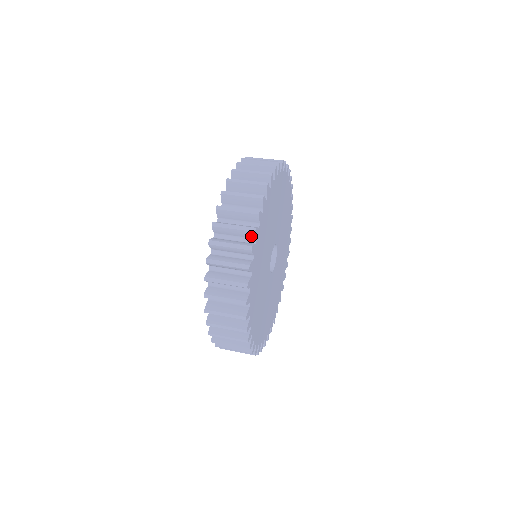
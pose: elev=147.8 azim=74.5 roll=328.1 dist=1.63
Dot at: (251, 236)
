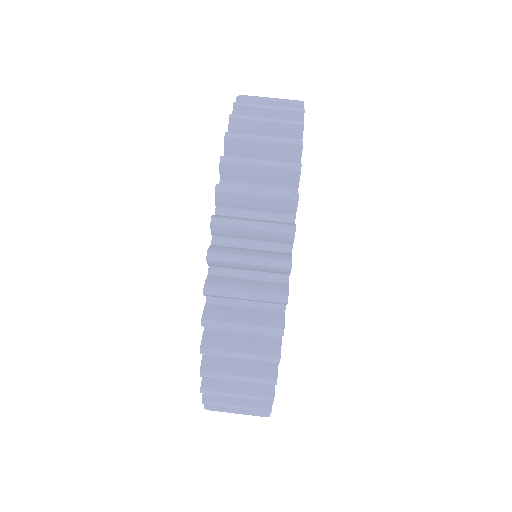
Dot at: occluded
